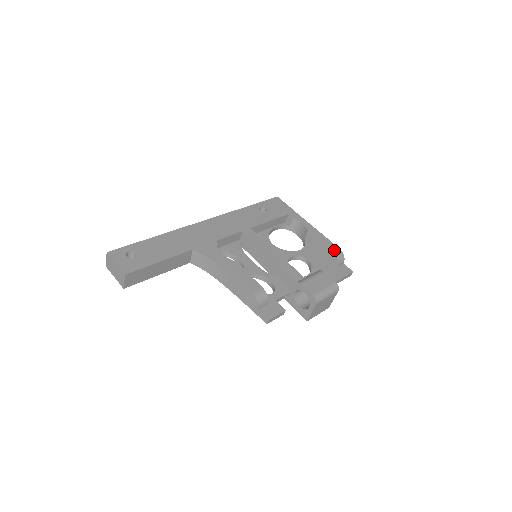
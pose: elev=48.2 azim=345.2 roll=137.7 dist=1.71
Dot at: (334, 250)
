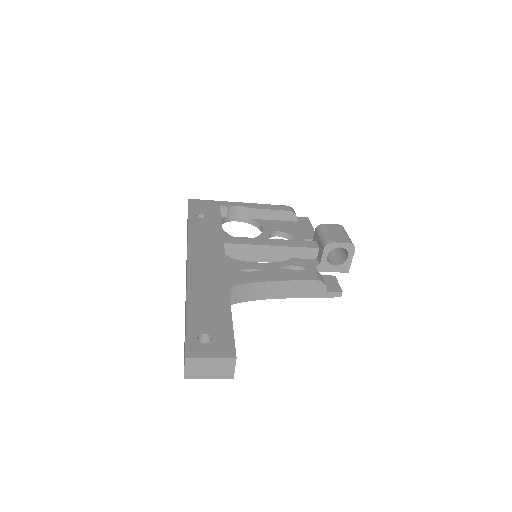
Dot at: (286, 209)
